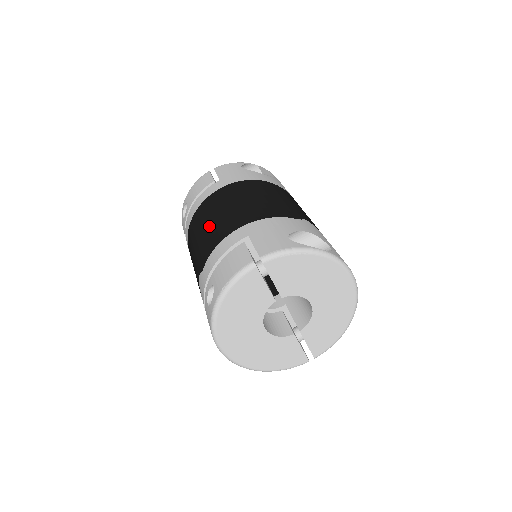
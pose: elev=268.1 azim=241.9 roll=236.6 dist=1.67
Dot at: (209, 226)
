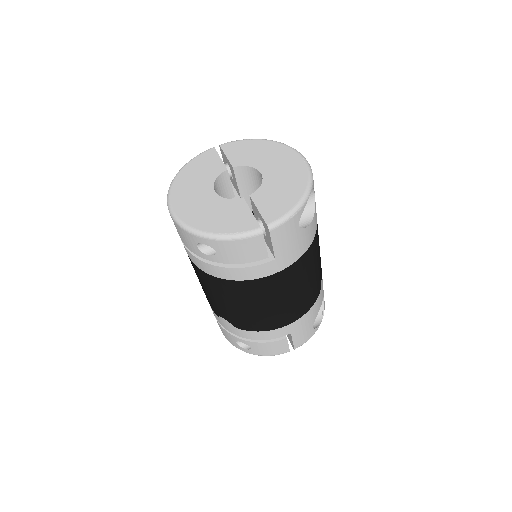
Dot at: occluded
